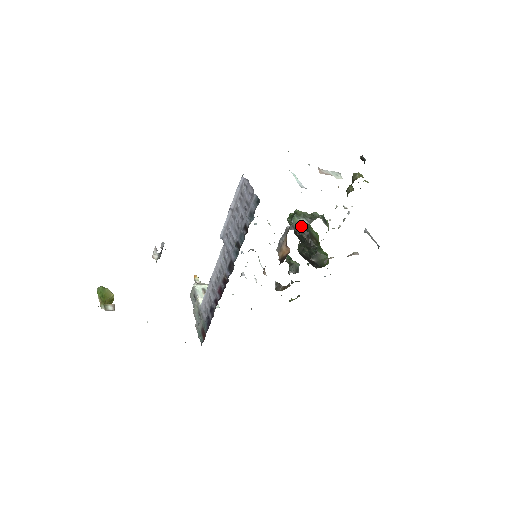
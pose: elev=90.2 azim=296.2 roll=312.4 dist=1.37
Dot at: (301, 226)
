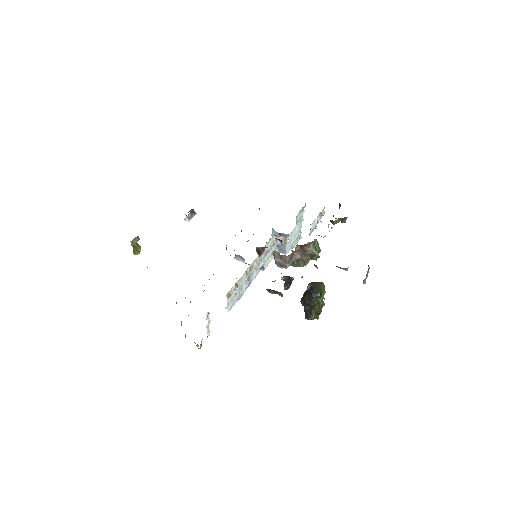
Dot at: occluded
